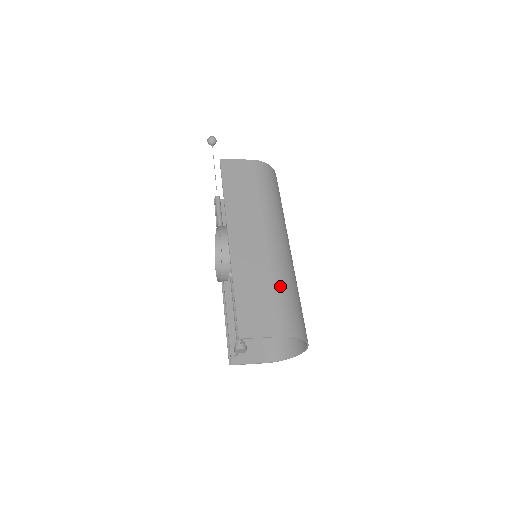
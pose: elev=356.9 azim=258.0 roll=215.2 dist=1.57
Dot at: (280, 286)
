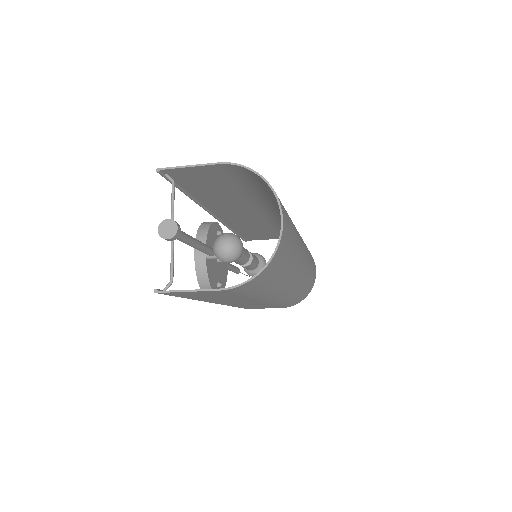
Dot at: (253, 190)
